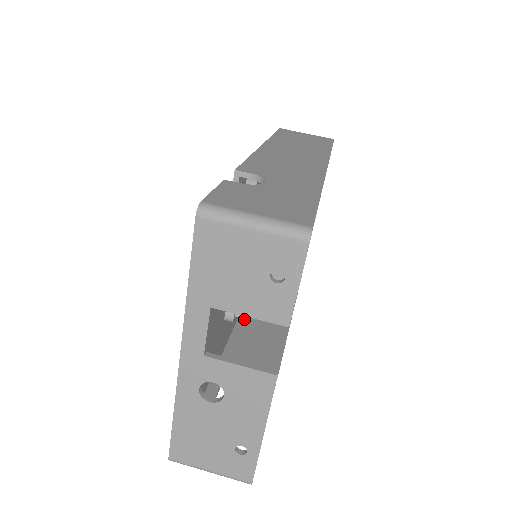
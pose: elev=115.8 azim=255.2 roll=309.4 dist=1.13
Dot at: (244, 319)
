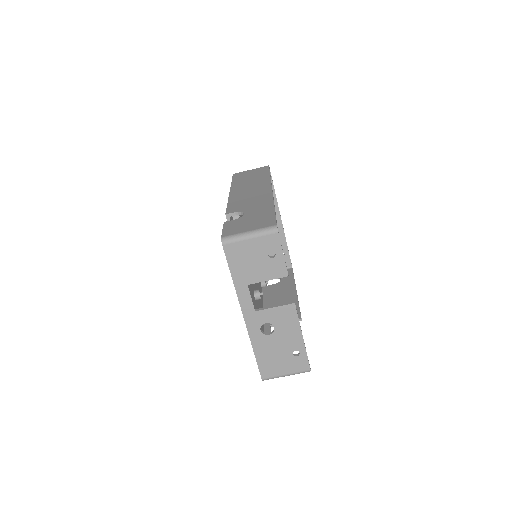
Dot at: (267, 300)
